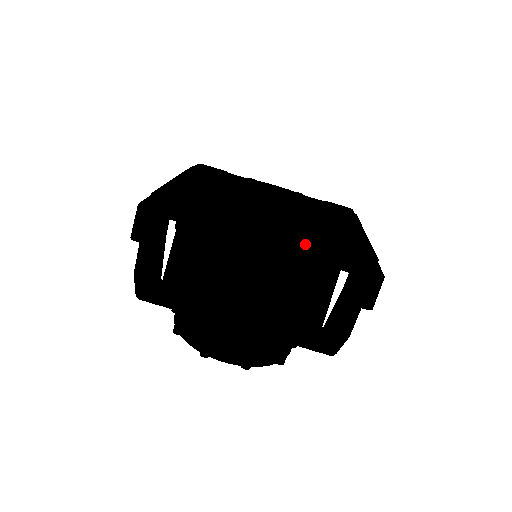
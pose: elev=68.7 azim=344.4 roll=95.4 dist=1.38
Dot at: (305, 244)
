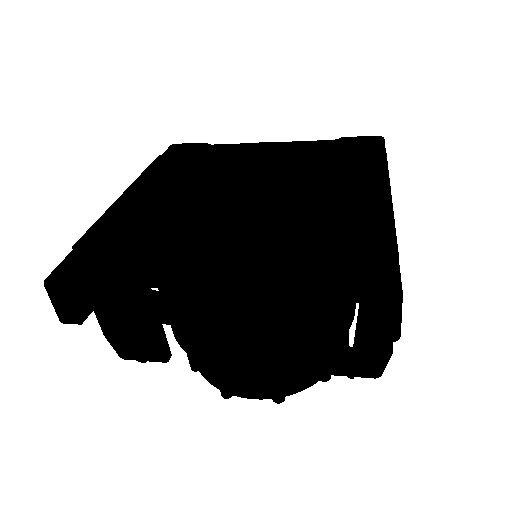
Dot at: (274, 268)
